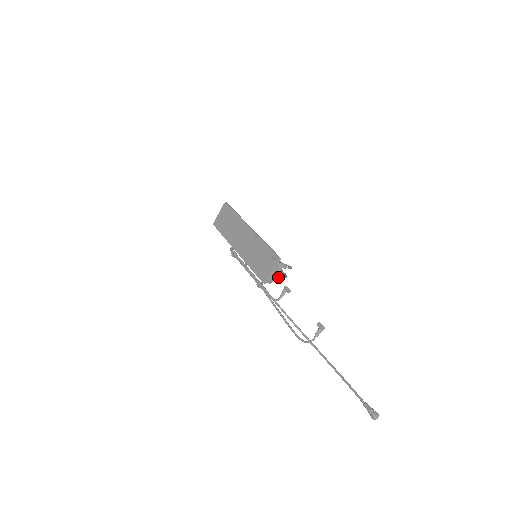
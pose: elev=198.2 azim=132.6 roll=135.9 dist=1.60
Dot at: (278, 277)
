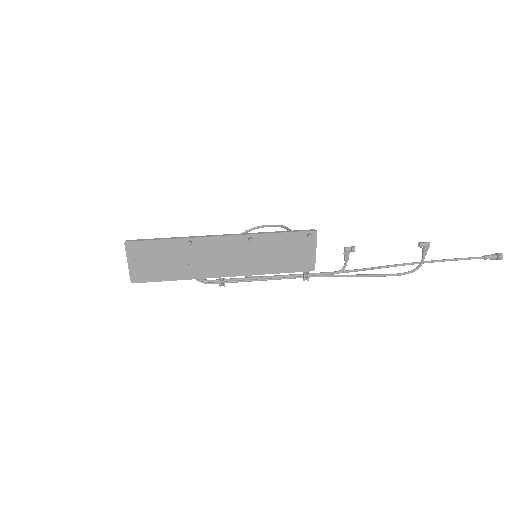
Dot at: occluded
